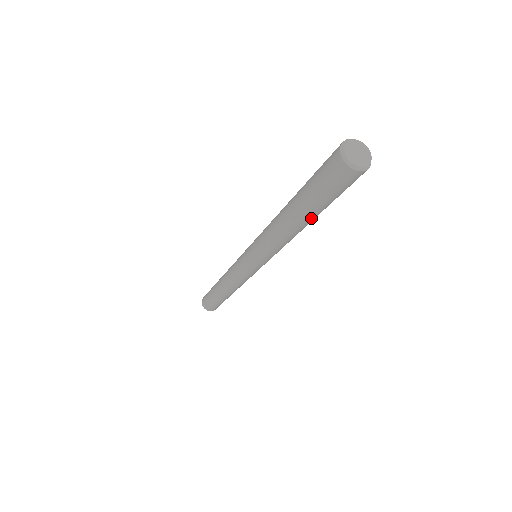
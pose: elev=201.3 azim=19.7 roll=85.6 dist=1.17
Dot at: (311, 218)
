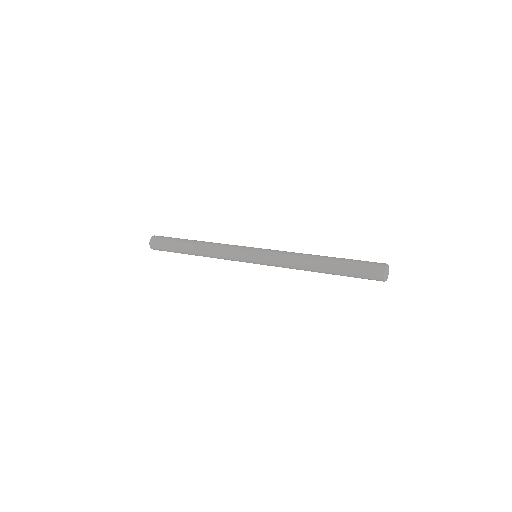
Dot at: occluded
